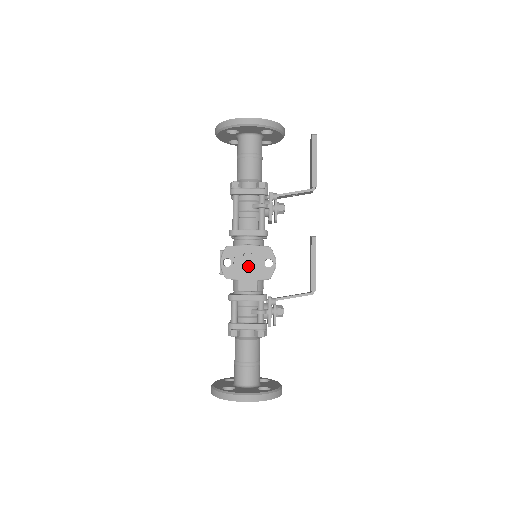
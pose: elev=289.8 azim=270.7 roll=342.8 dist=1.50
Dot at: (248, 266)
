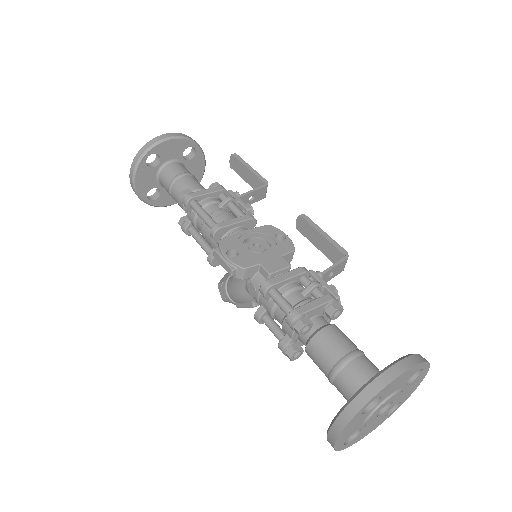
Dot at: (260, 248)
